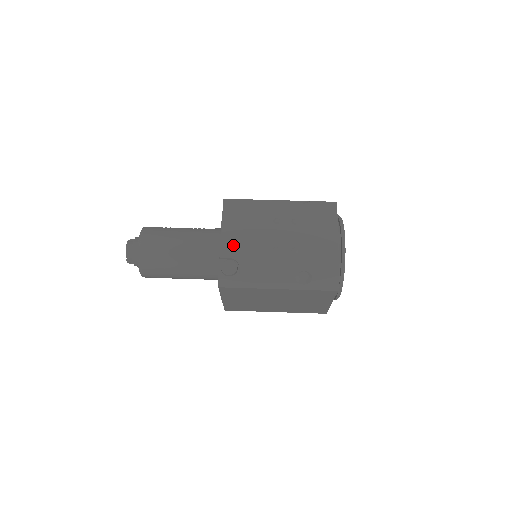
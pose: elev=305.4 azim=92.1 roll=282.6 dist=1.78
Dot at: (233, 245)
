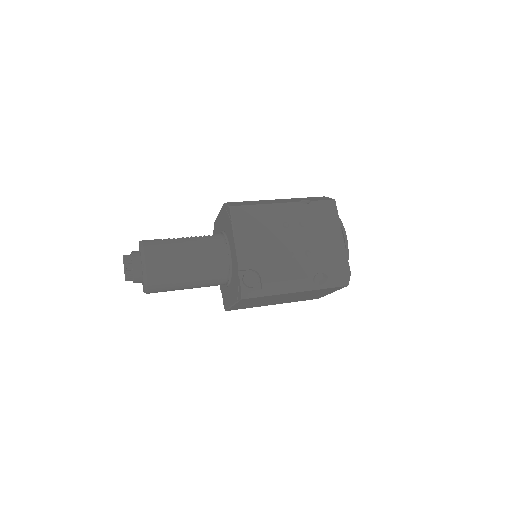
Dot at: (250, 255)
